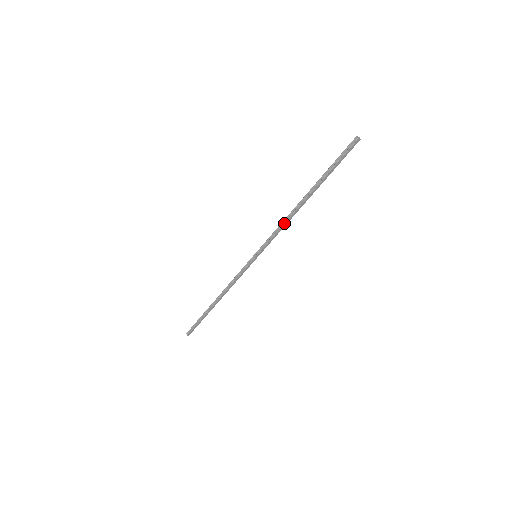
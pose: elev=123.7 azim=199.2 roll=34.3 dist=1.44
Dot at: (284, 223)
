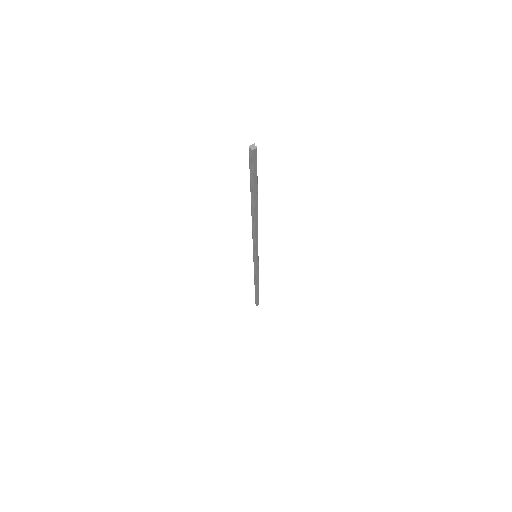
Dot at: (254, 233)
